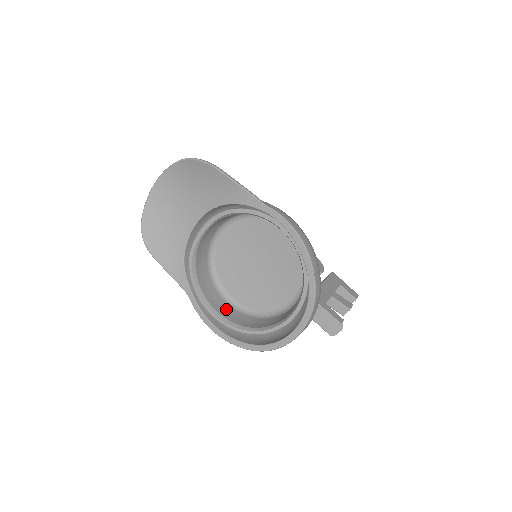
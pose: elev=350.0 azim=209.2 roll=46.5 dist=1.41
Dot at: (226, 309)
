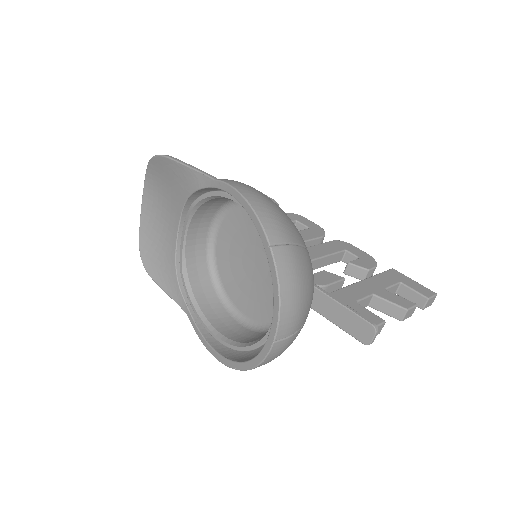
Dot at: (231, 327)
